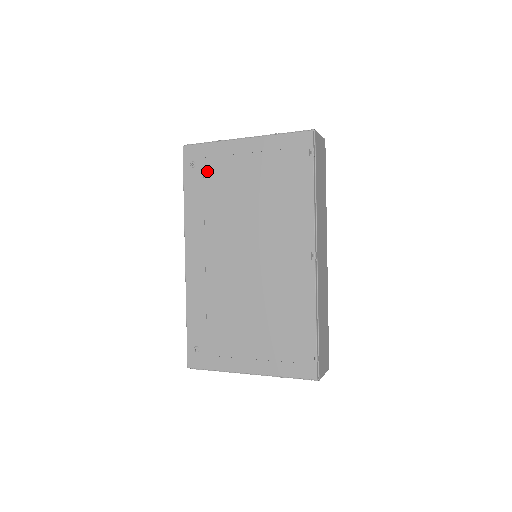
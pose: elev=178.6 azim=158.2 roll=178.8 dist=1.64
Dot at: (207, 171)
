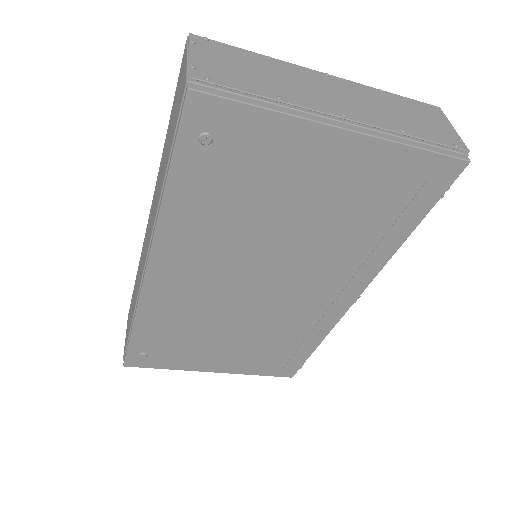
Dot at: (236, 161)
